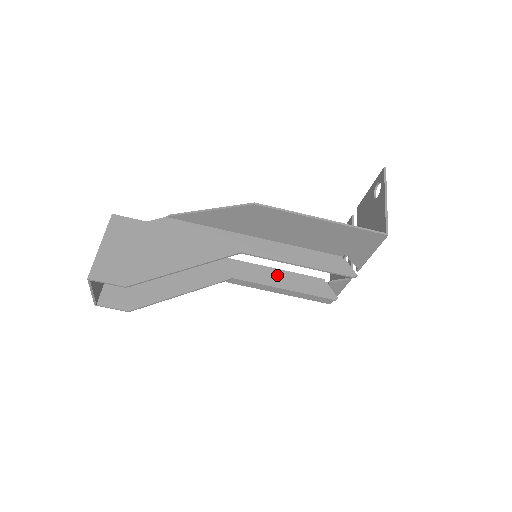
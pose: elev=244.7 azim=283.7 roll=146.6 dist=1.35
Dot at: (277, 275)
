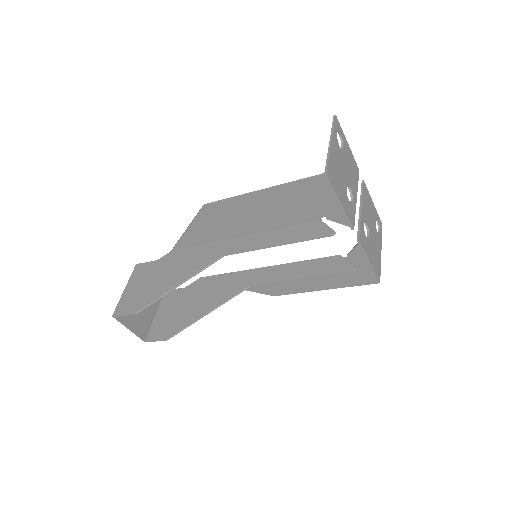
Dot at: (291, 268)
